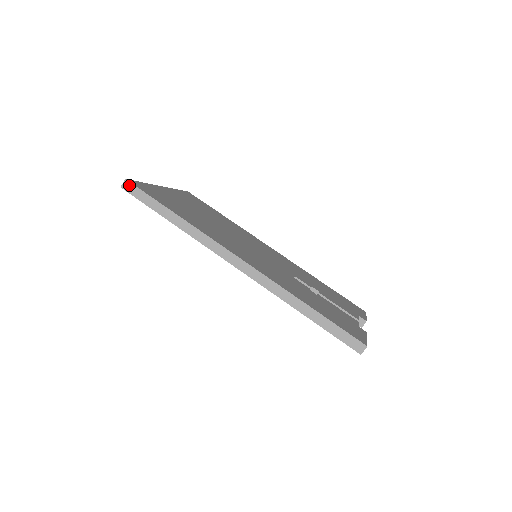
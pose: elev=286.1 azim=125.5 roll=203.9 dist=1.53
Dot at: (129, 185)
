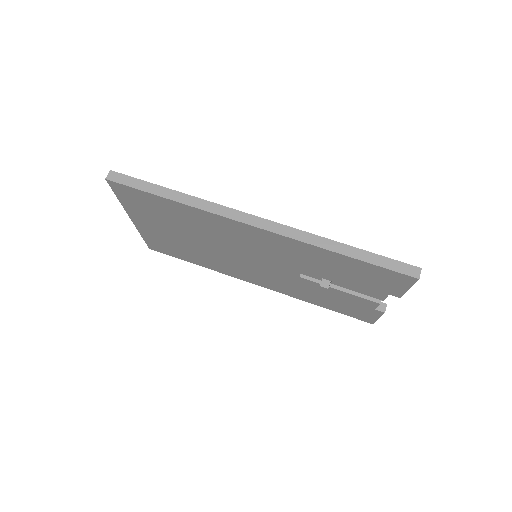
Dot at: (115, 175)
